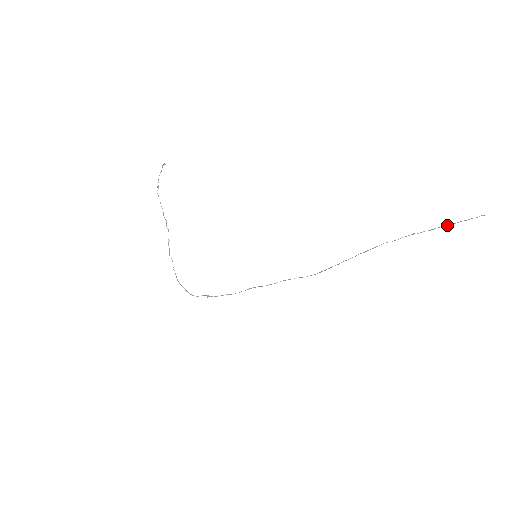
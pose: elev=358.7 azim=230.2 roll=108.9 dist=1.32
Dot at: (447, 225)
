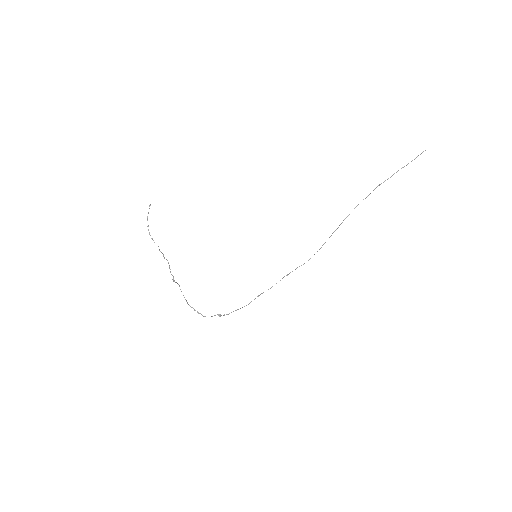
Dot at: occluded
